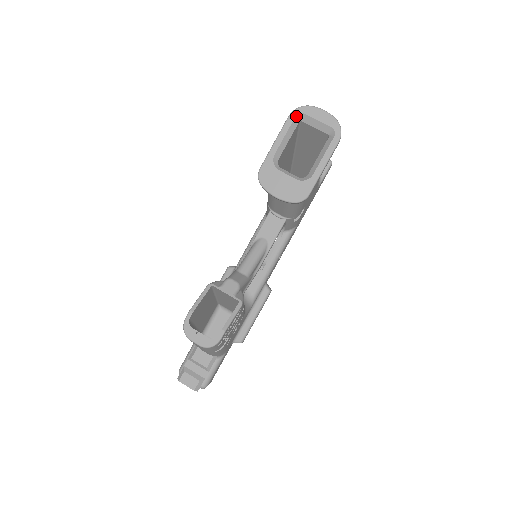
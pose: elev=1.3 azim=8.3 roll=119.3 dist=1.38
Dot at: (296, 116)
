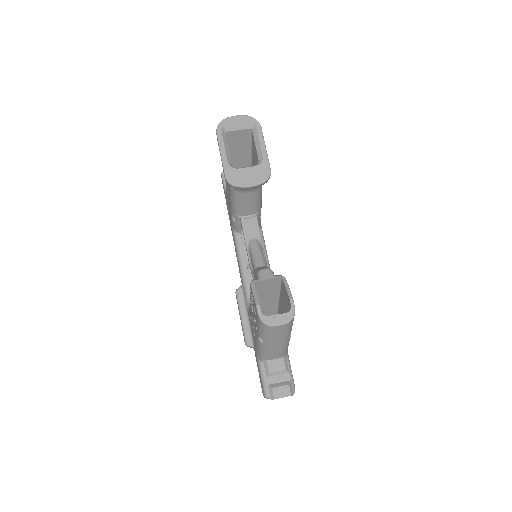
Dot at: (221, 130)
